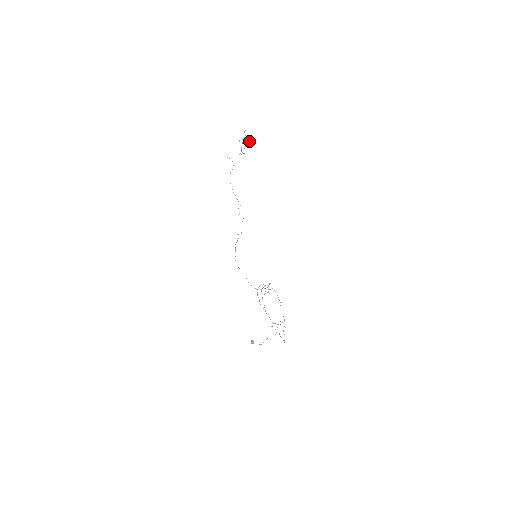
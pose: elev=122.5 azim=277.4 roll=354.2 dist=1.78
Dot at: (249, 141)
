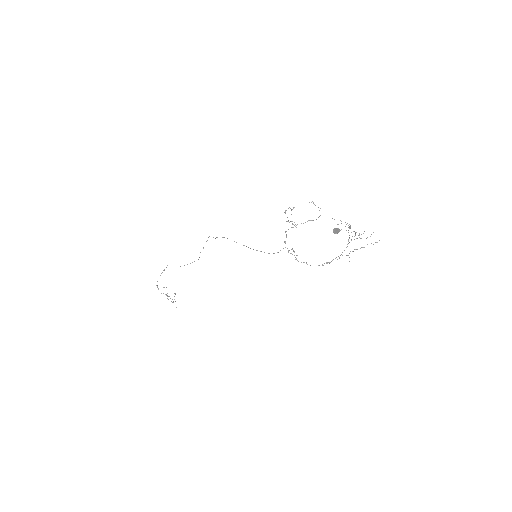
Dot at: (174, 293)
